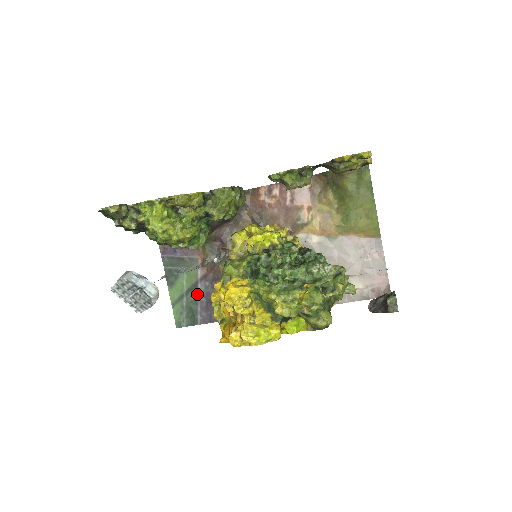
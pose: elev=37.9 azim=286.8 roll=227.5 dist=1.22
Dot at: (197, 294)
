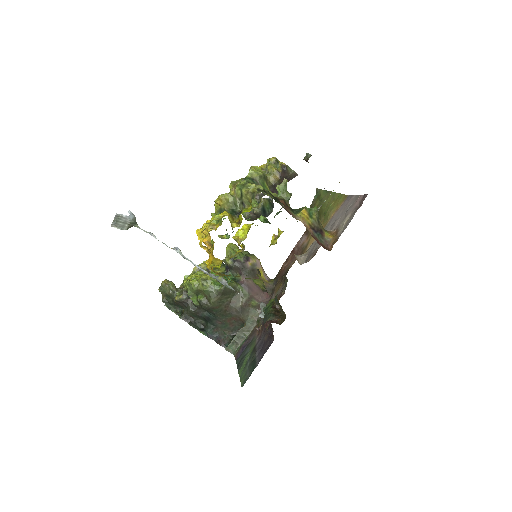
Dot at: (256, 351)
